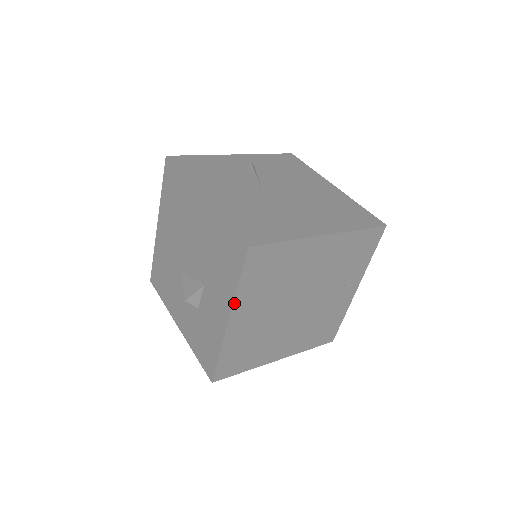
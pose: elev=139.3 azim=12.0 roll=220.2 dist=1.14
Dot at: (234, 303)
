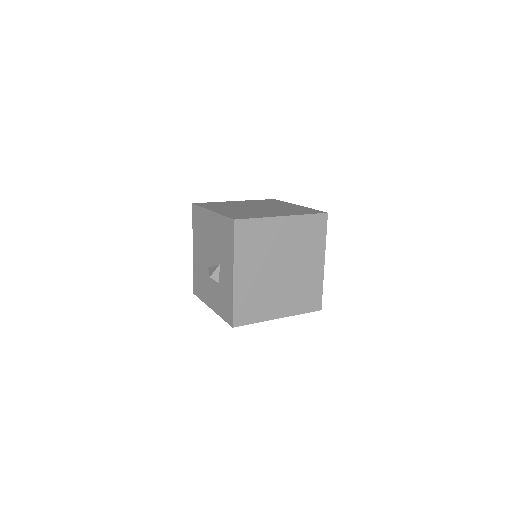
Dot at: (234, 260)
